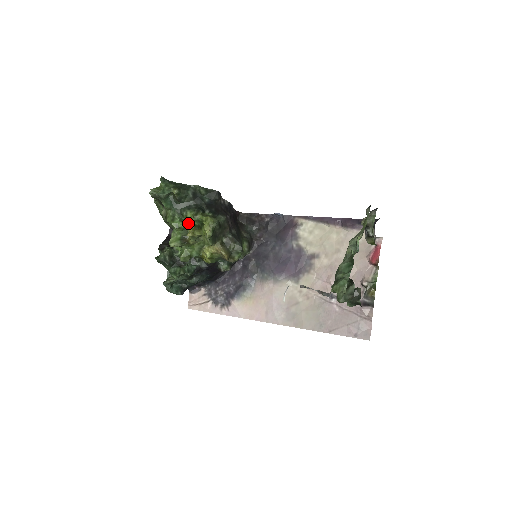
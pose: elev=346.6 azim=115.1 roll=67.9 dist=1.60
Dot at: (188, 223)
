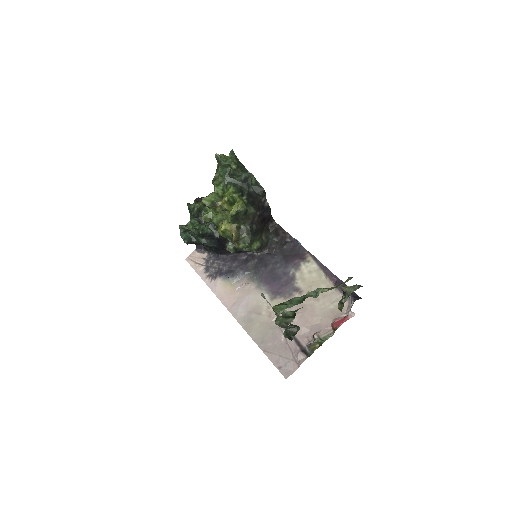
Dot at: (226, 195)
